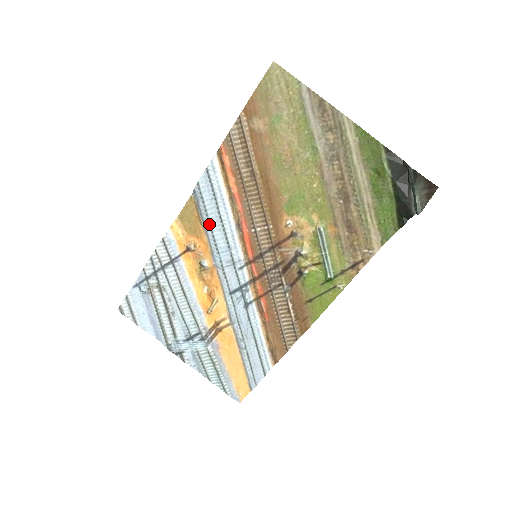
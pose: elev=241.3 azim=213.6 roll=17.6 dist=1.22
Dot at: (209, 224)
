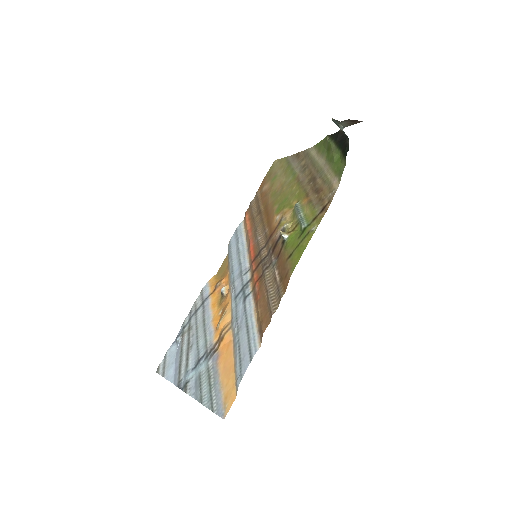
Dot at: (231, 259)
